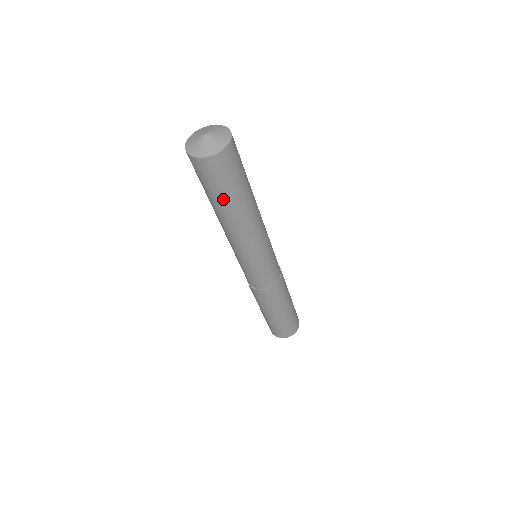
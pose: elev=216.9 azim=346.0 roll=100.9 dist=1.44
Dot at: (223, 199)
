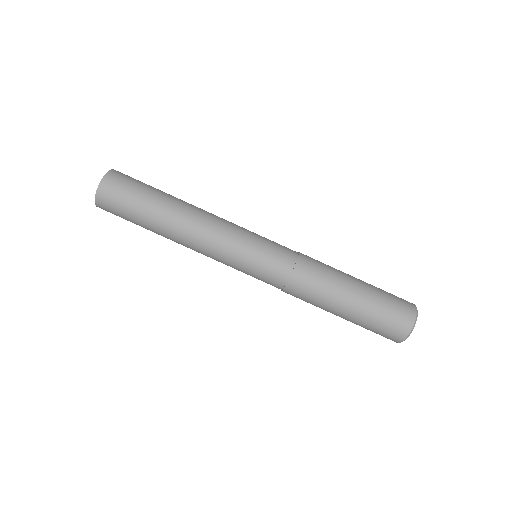
Dot at: (145, 209)
